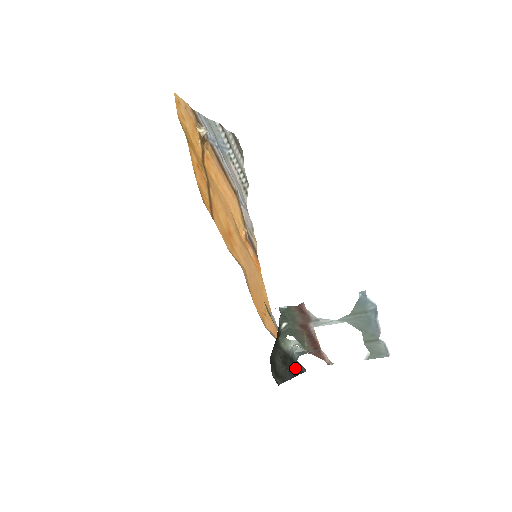
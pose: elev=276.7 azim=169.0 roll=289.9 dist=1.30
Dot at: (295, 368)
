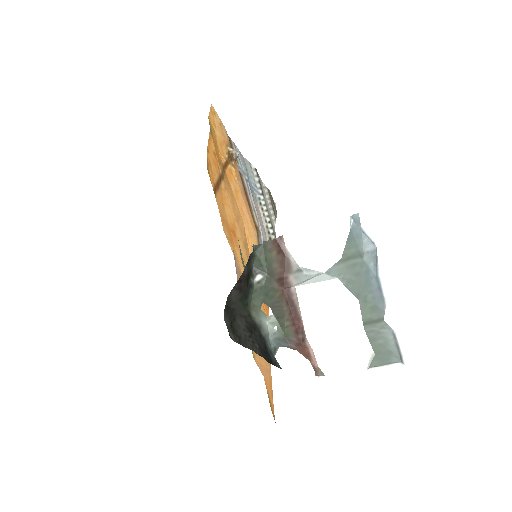
Dot at: (265, 351)
